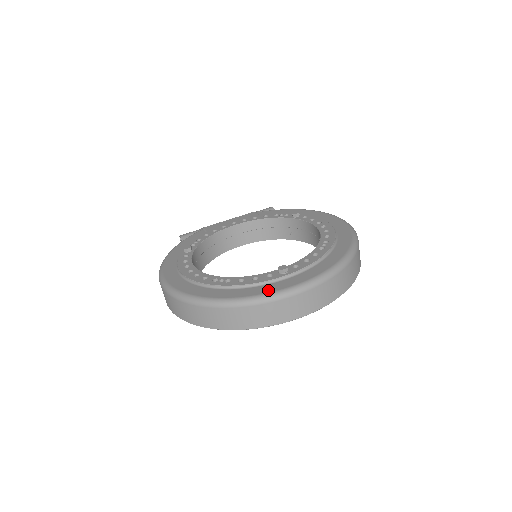
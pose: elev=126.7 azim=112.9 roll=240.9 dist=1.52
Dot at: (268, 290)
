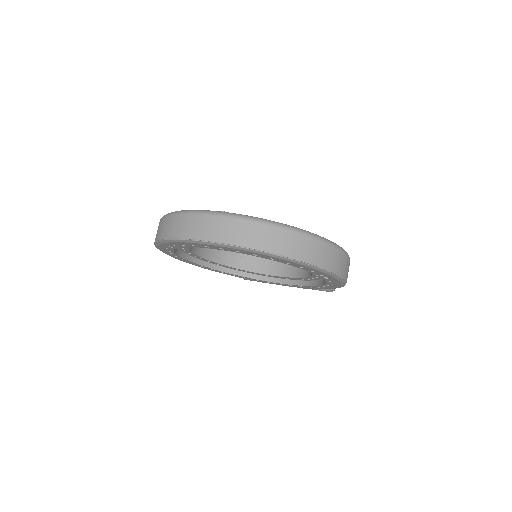
Dot at: occluded
